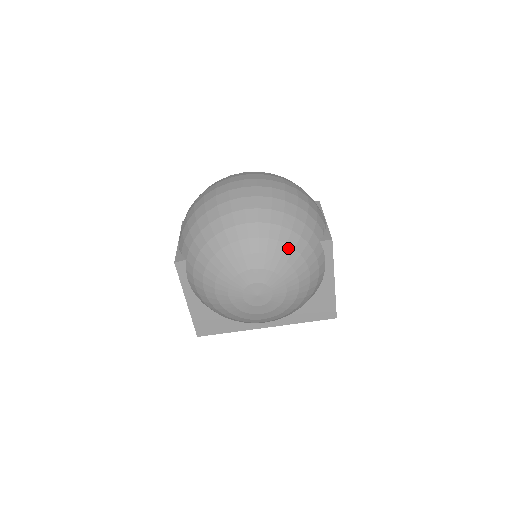
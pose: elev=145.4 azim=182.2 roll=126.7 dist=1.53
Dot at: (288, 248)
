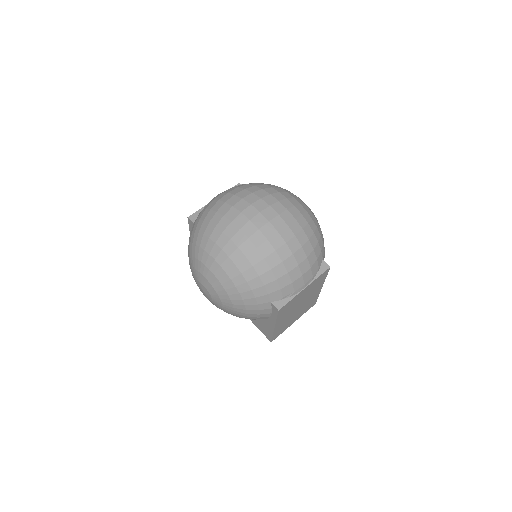
Dot at: (235, 289)
